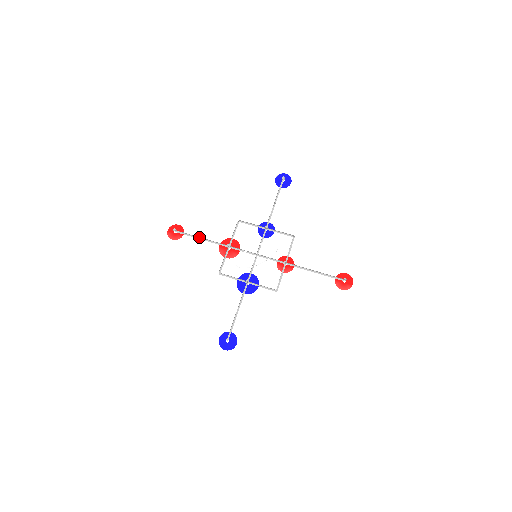
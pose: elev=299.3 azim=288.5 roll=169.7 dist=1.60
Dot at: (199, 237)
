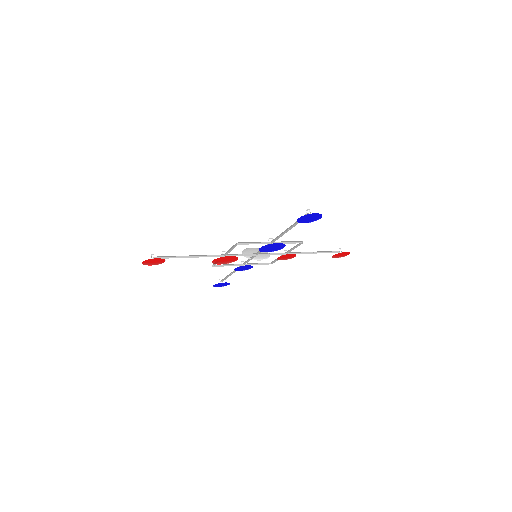
Dot at: (186, 257)
